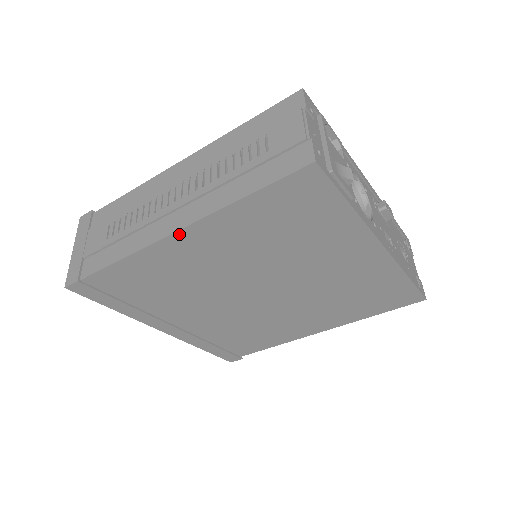
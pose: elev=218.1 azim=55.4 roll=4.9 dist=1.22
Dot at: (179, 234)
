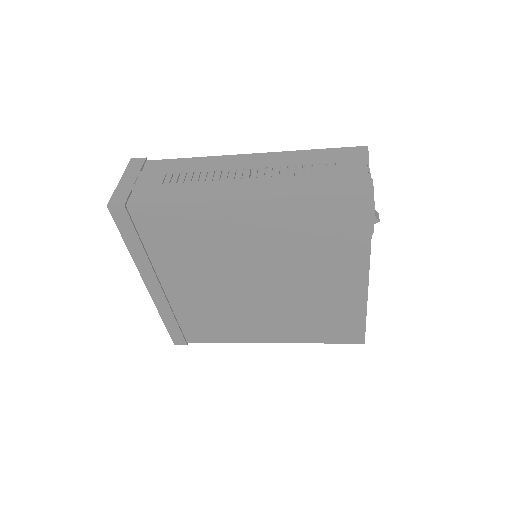
Dot at: (241, 203)
